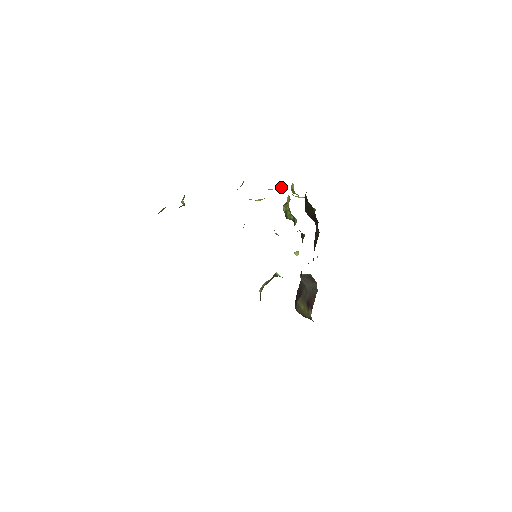
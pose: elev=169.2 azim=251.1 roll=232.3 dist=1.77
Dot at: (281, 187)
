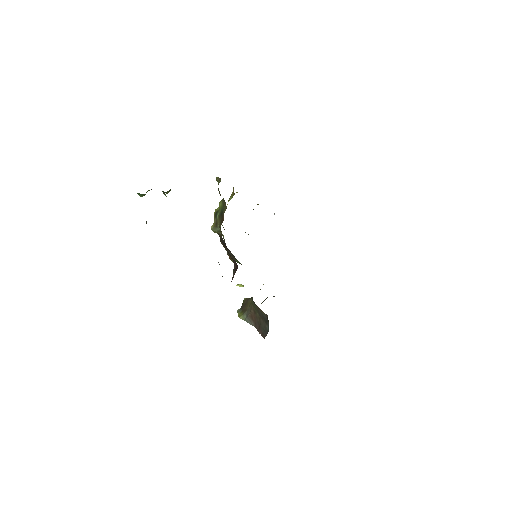
Dot at: occluded
